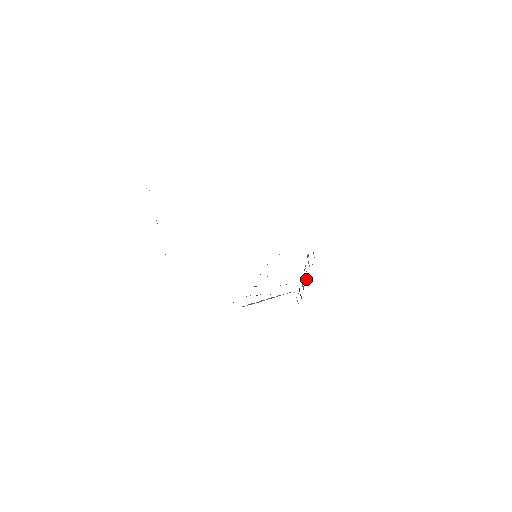
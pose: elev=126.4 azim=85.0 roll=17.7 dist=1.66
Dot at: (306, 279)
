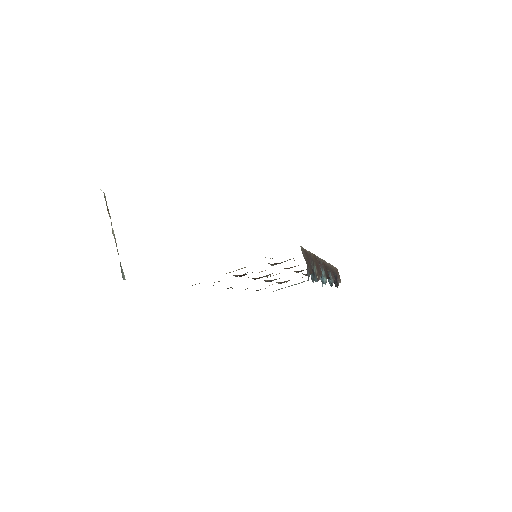
Dot at: (324, 282)
